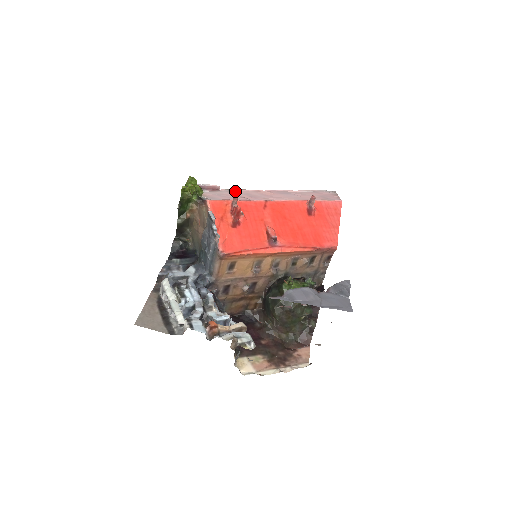
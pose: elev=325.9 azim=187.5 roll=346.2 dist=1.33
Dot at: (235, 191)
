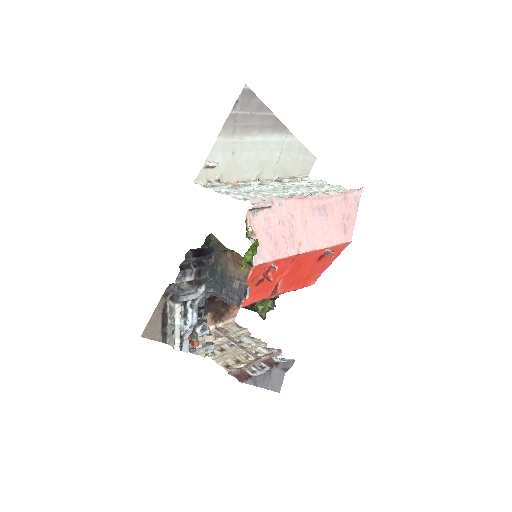
Dot at: (284, 207)
